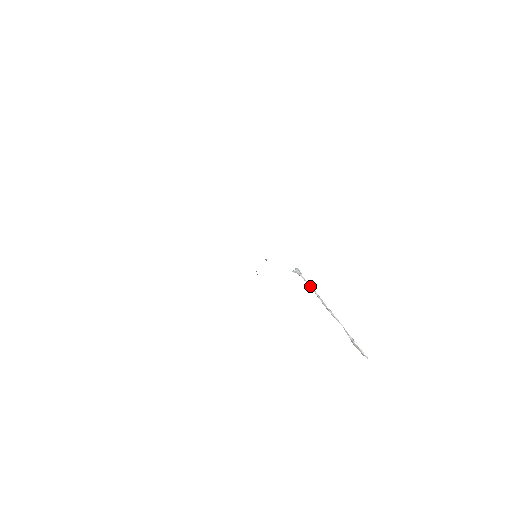
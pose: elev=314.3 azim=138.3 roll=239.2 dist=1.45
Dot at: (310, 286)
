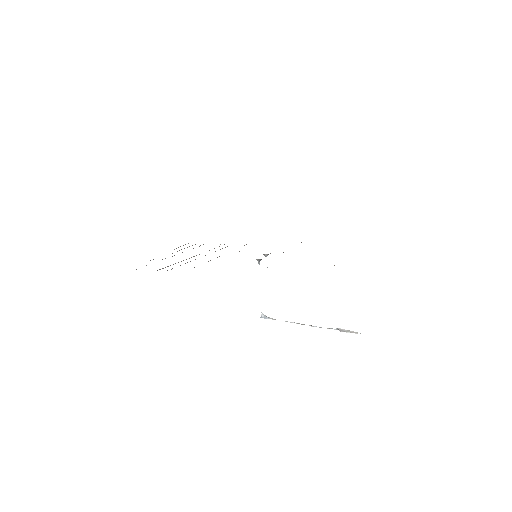
Dot at: occluded
